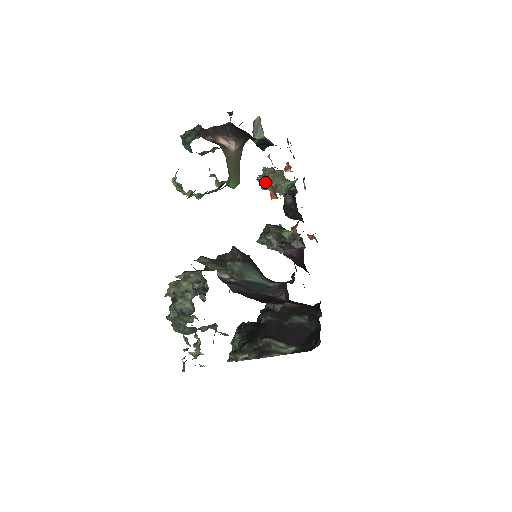
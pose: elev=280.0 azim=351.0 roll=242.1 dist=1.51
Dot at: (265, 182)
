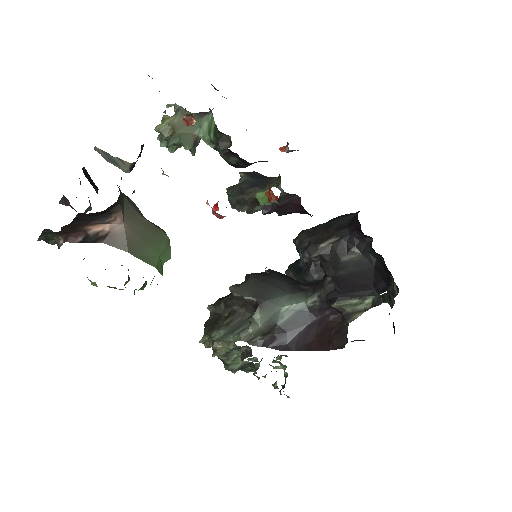
Dot at: occluded
